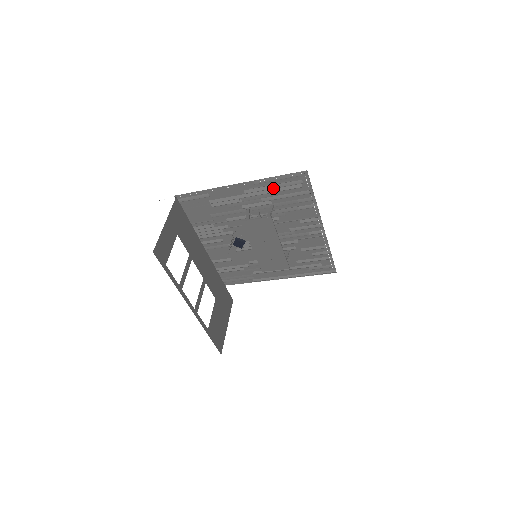
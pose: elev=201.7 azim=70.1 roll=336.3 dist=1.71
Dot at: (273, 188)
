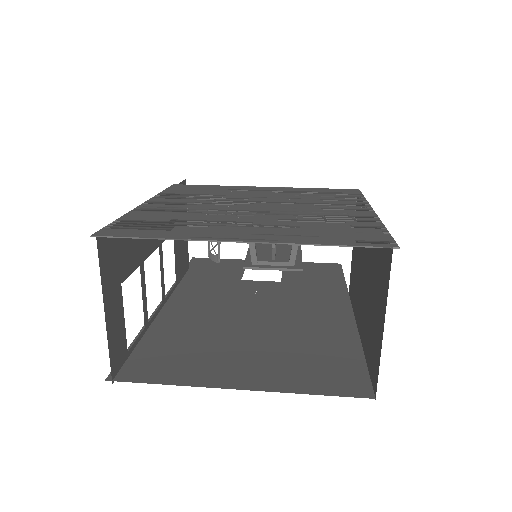
Dot at: (314, 237)
